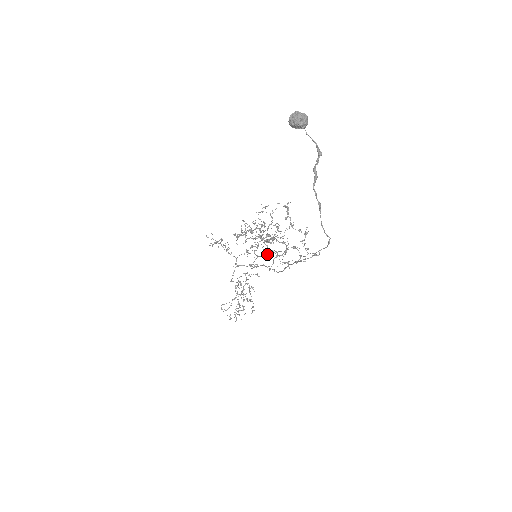
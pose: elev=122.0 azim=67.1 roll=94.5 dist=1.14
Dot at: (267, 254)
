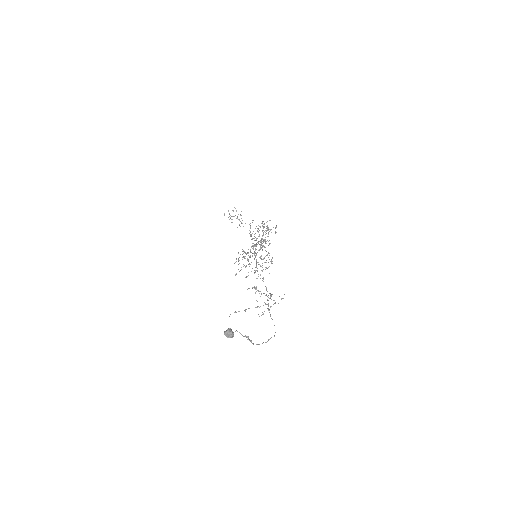
Dot at: occluded
